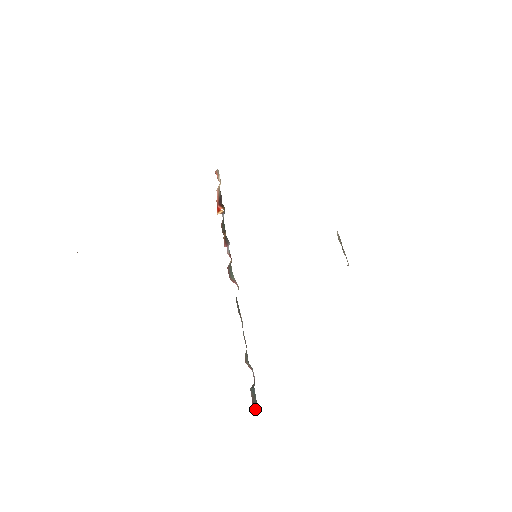
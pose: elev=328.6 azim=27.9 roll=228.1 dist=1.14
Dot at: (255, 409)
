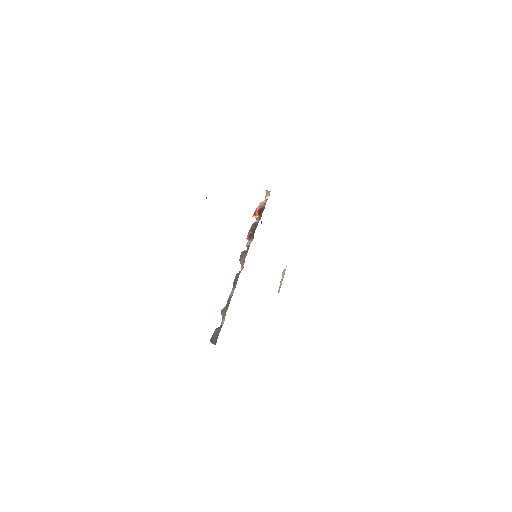
Dot at: (212, 341)
